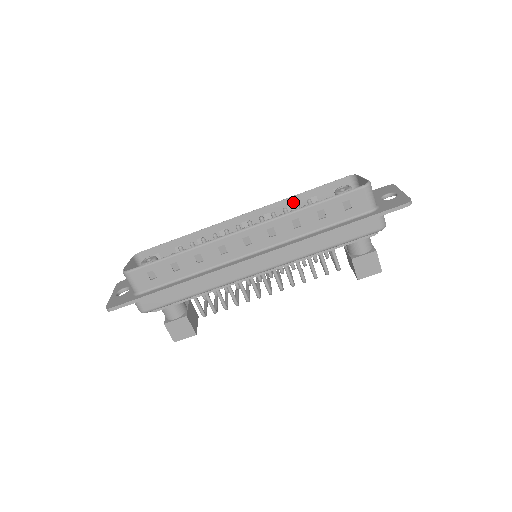
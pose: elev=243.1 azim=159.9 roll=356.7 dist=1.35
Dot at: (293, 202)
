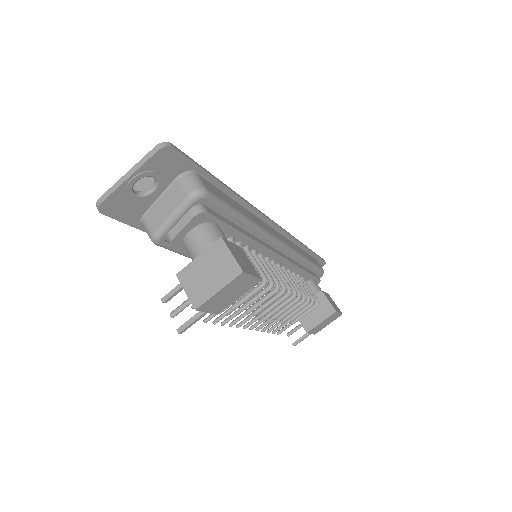
Dot at: occluded
